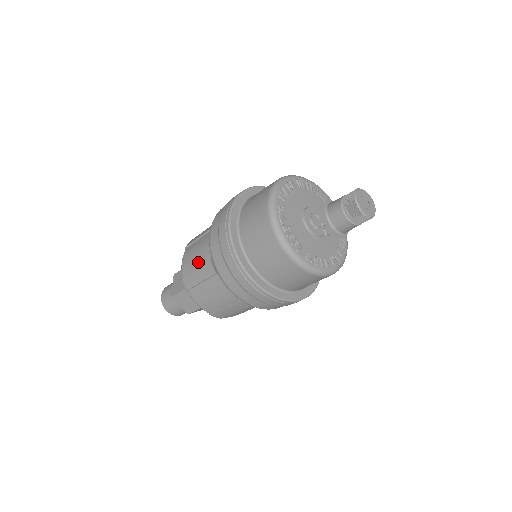
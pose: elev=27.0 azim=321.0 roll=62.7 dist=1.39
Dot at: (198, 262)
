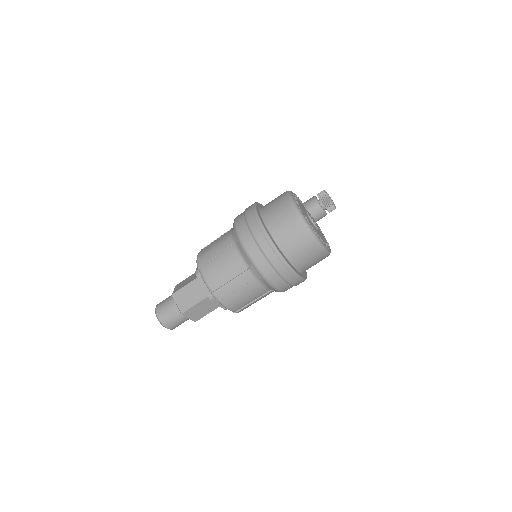
Dot at: (231, 275)
